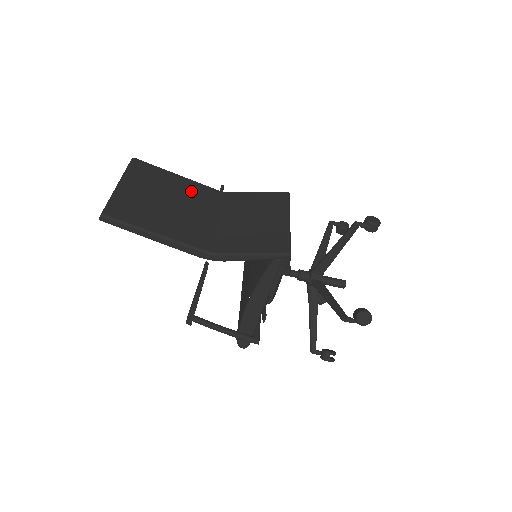
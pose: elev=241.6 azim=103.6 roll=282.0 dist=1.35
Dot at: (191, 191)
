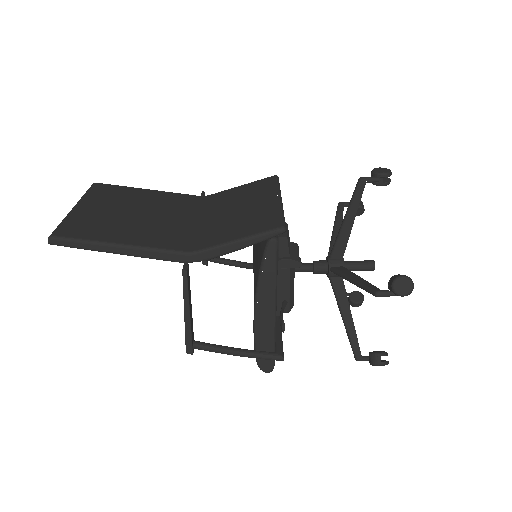
Dot at: (163, 201)
